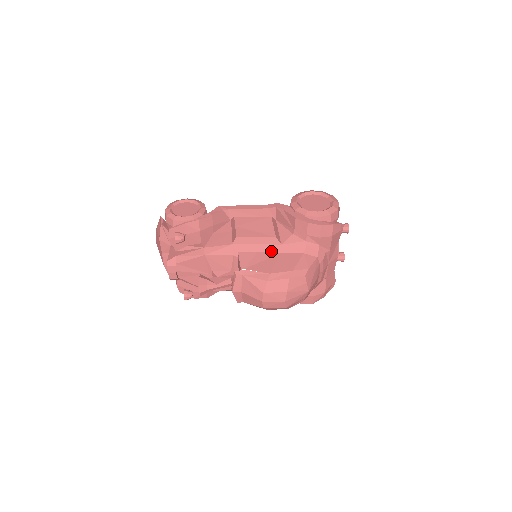
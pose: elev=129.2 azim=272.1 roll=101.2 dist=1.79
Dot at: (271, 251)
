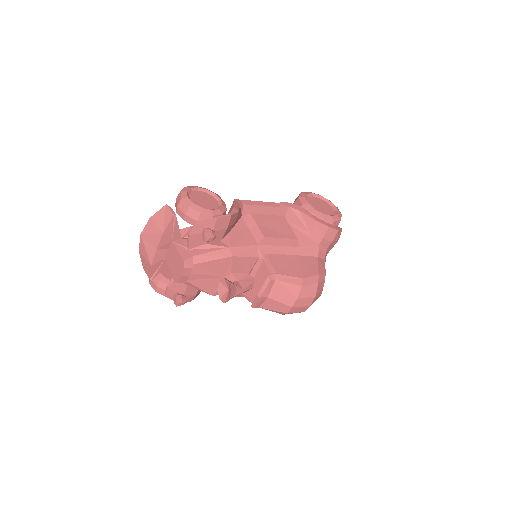
Dot at: (291, 253)
